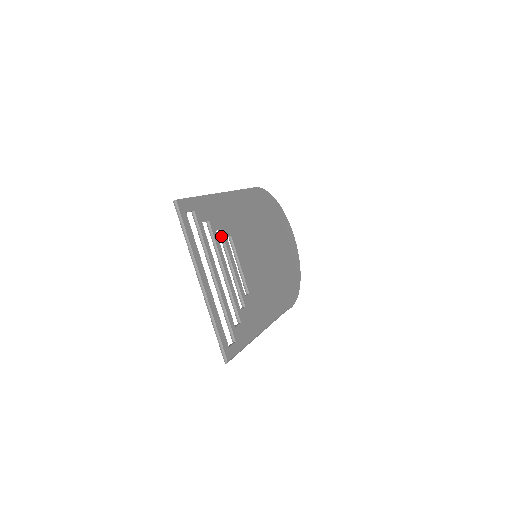
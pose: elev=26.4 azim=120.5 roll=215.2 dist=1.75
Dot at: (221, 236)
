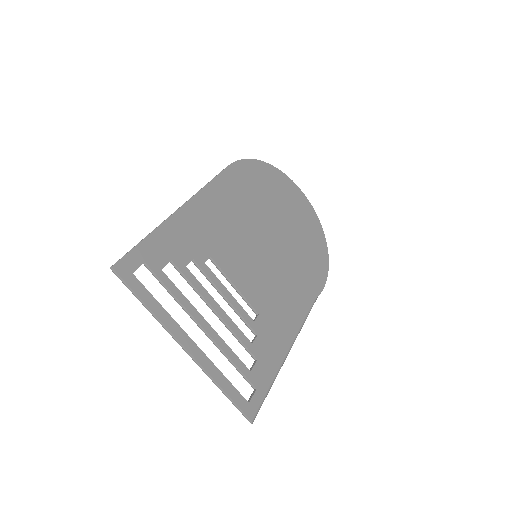
Dot at: (197, 266)
